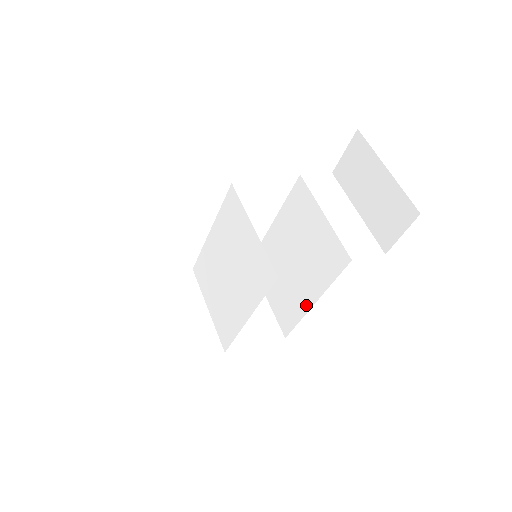
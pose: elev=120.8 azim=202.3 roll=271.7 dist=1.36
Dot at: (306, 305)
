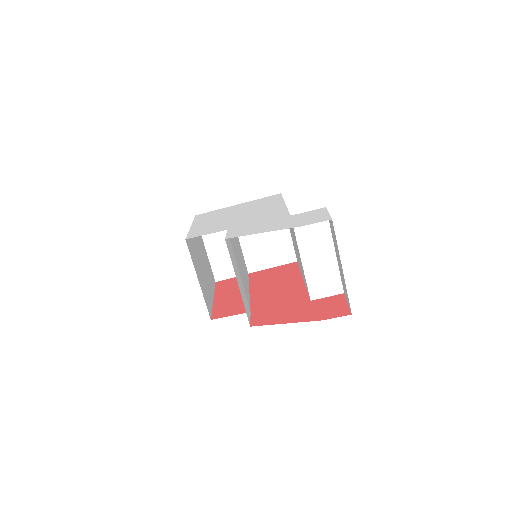
Dot at: occluded
